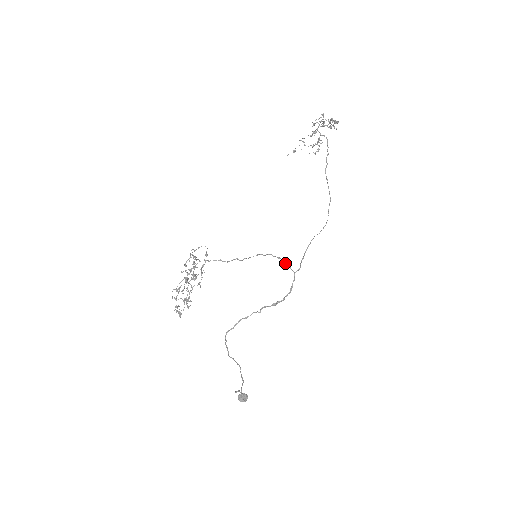
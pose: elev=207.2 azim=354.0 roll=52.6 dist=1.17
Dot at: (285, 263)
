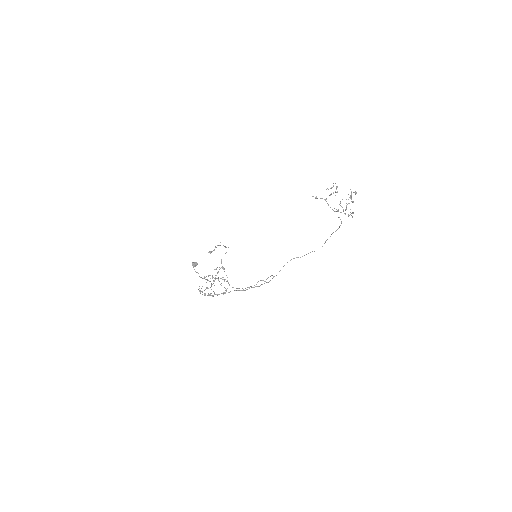
Dot at: (273, 276)
